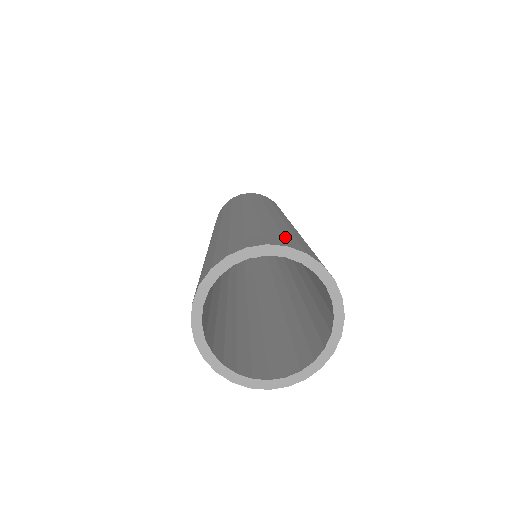
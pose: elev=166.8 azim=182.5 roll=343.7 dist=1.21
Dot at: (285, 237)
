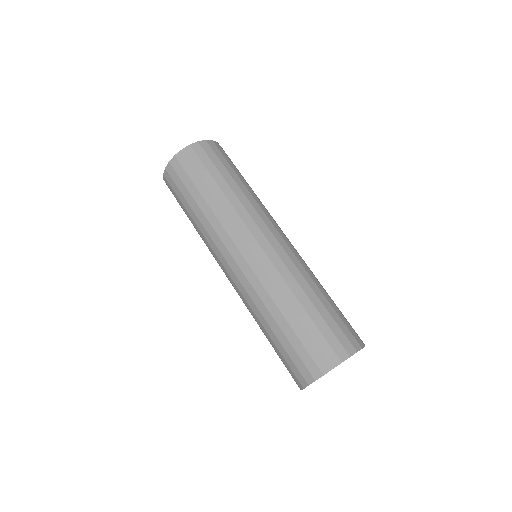
Dot at: (349, 324)
